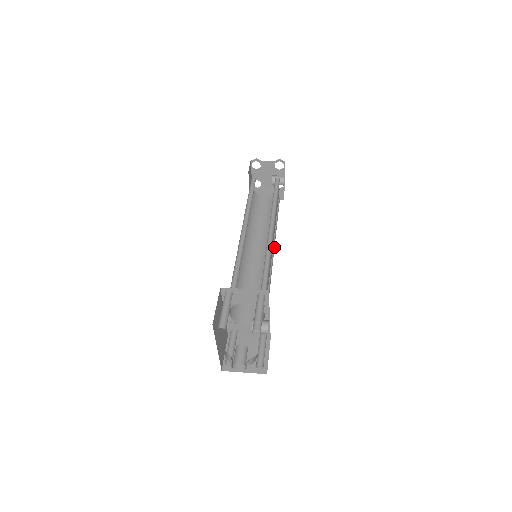
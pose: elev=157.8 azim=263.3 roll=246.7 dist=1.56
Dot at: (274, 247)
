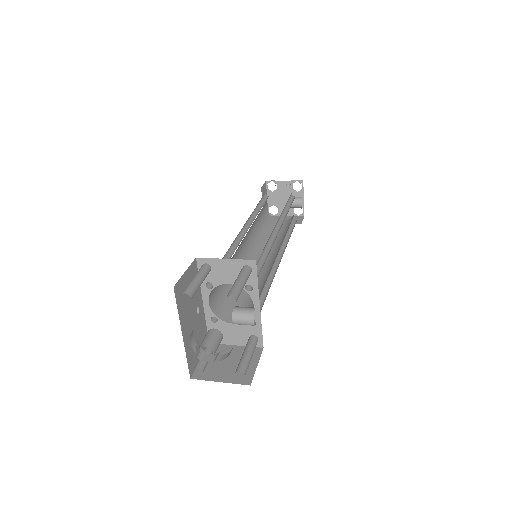
Dot at: (282, 256)
